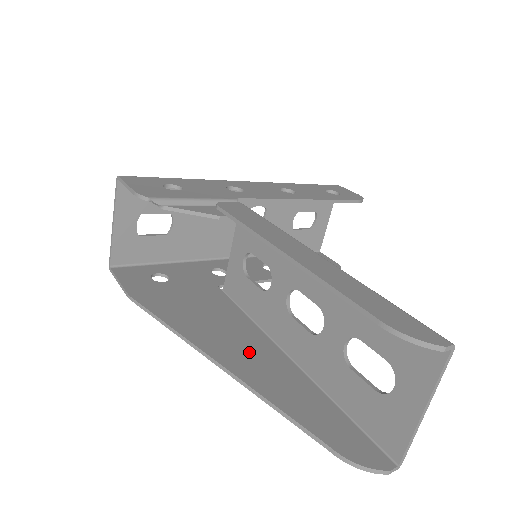
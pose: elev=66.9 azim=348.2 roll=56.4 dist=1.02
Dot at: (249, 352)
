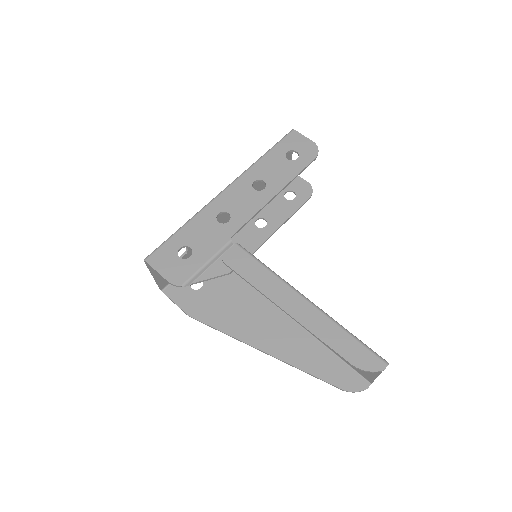
Dot at: (277, 333)
